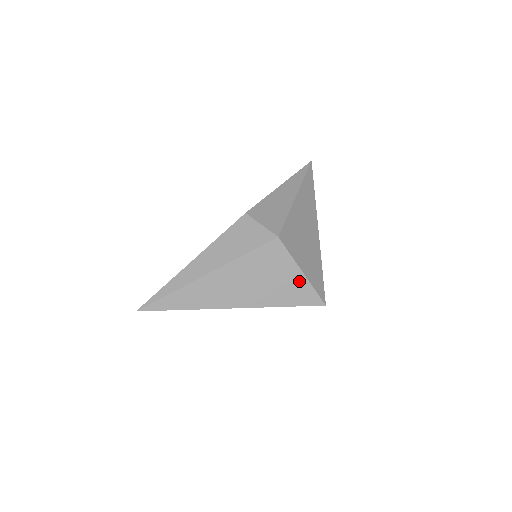
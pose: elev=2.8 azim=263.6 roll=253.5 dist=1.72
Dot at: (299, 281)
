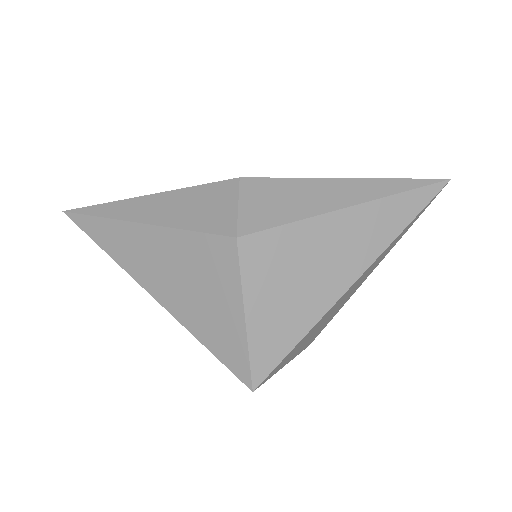
Dot at: (234, 325)
